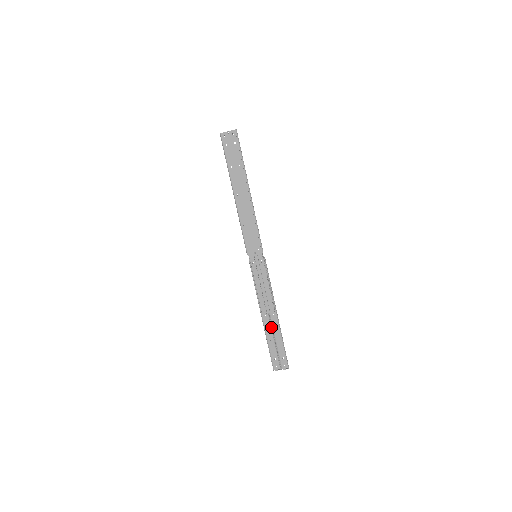
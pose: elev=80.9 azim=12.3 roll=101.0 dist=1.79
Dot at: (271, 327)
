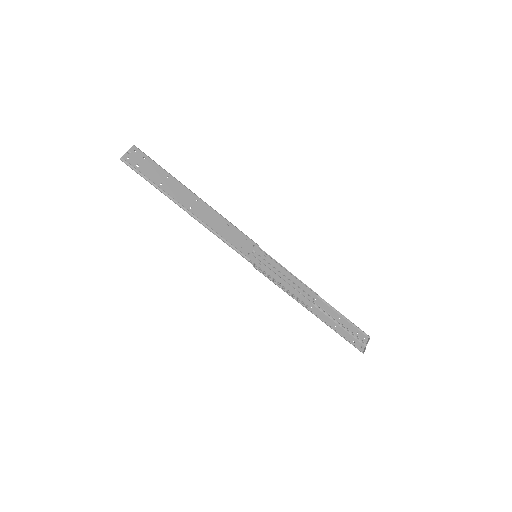
Dot at: (326, 313)
